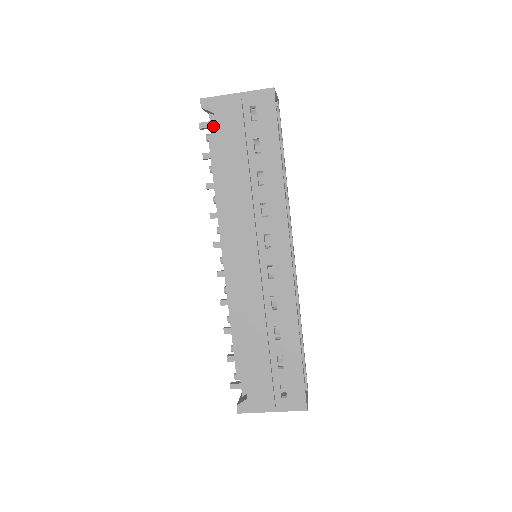
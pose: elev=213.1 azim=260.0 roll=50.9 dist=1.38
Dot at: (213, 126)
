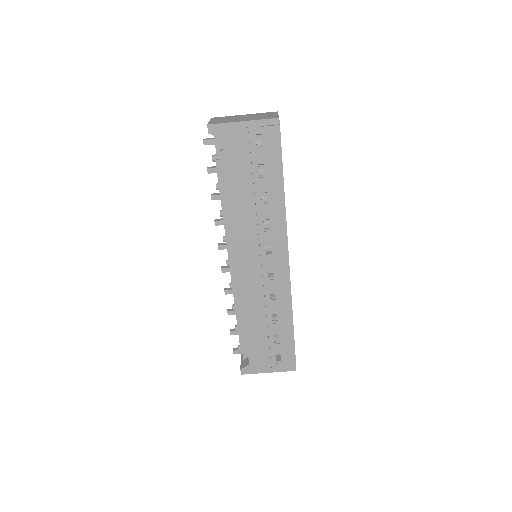
Dot at: (218, 145)
